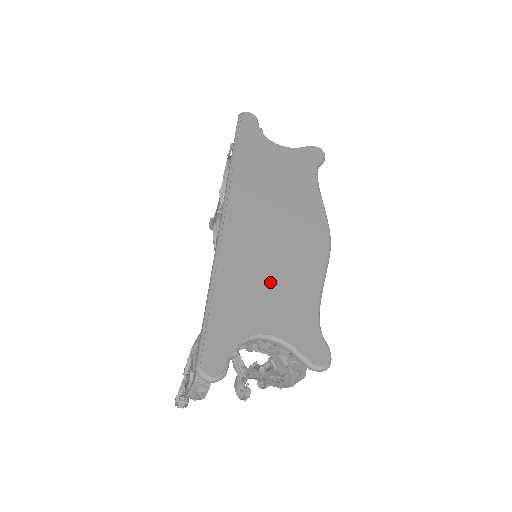
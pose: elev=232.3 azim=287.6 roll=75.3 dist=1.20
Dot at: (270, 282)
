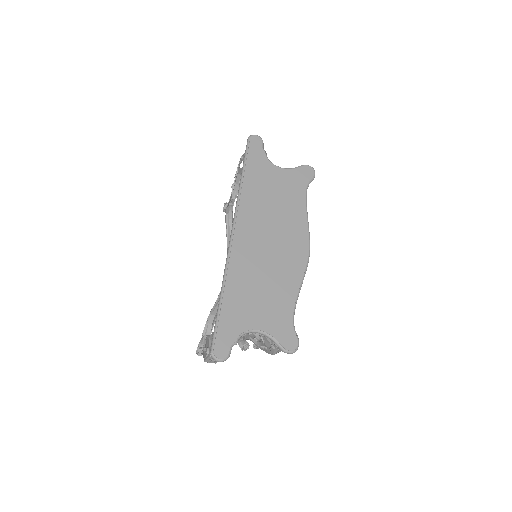
Dot at: (262, 291)
